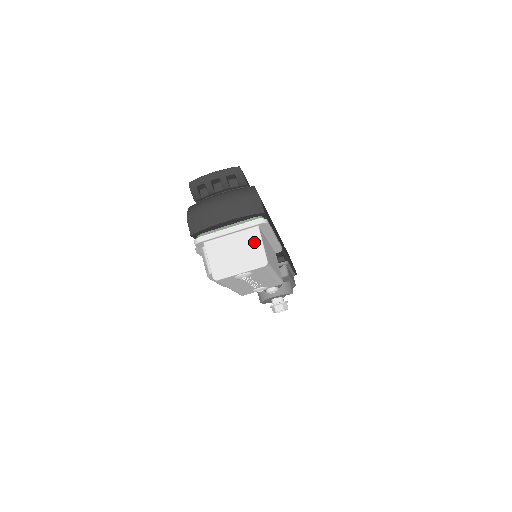
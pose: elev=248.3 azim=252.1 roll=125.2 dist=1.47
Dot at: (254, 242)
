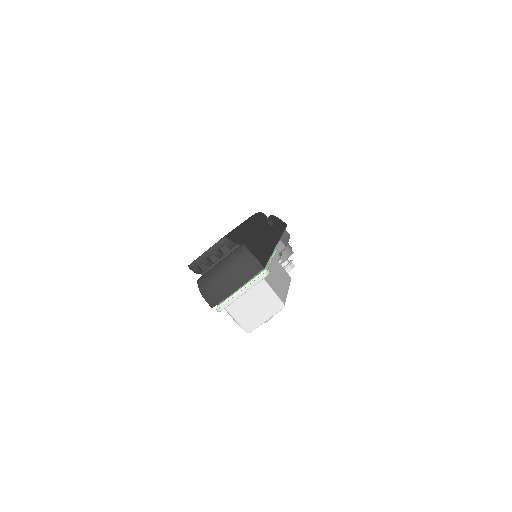
Dot at: (266, 293)
